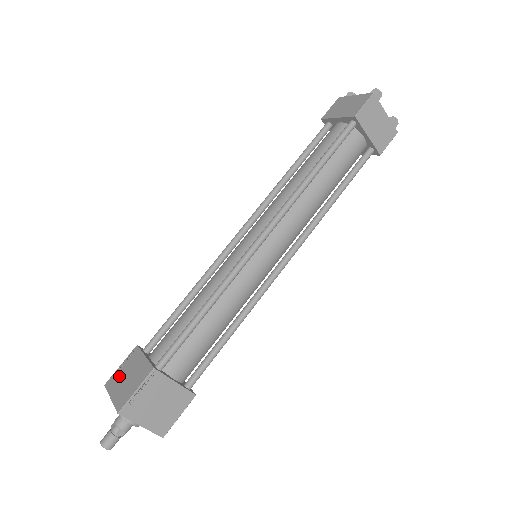
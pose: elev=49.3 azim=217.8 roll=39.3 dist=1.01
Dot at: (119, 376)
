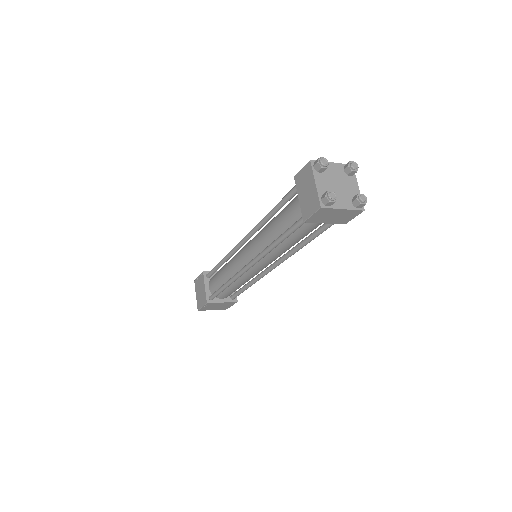
Dot at: (198, 285)
